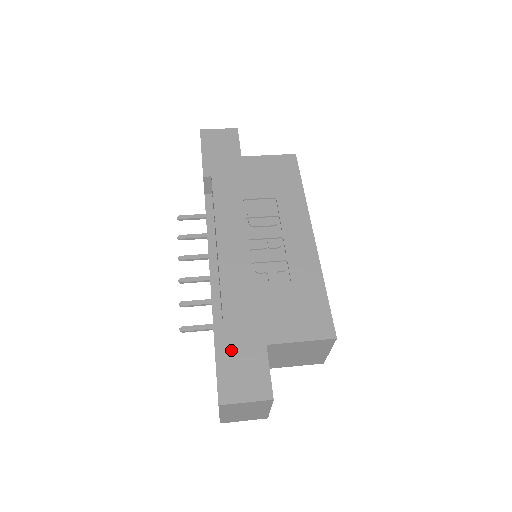
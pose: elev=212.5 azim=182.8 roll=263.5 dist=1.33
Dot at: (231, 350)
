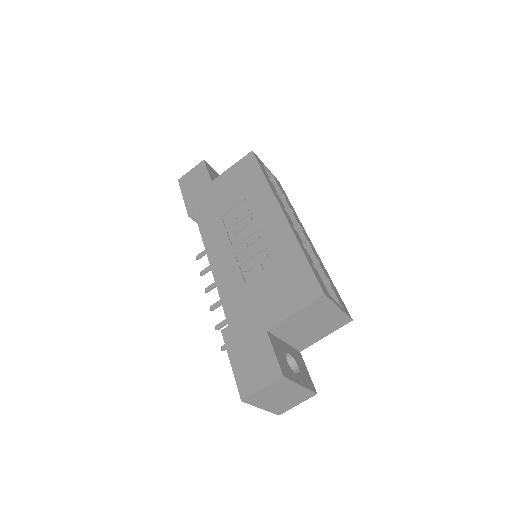
Dot at: (240, 349)
